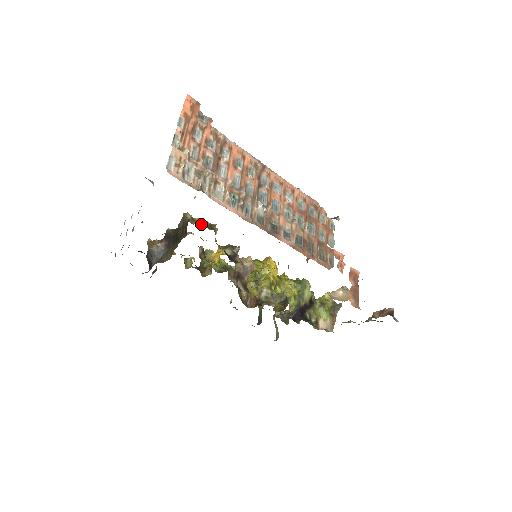
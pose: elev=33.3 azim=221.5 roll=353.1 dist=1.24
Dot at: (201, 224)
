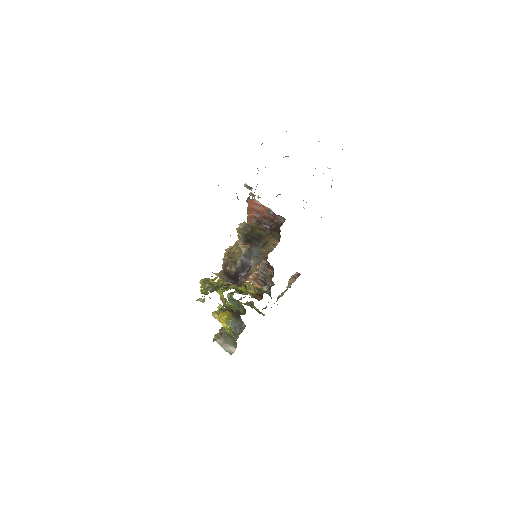
Dot at: occluded
